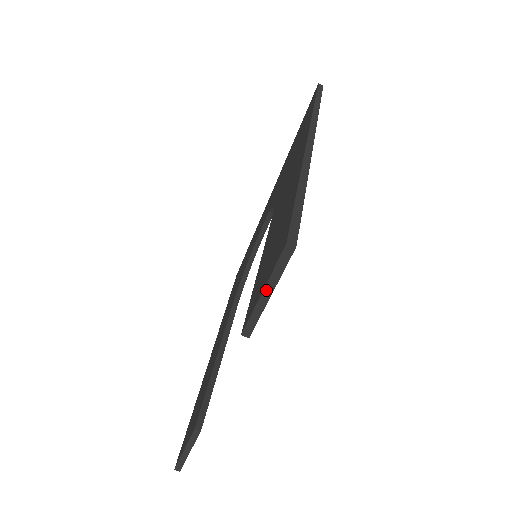
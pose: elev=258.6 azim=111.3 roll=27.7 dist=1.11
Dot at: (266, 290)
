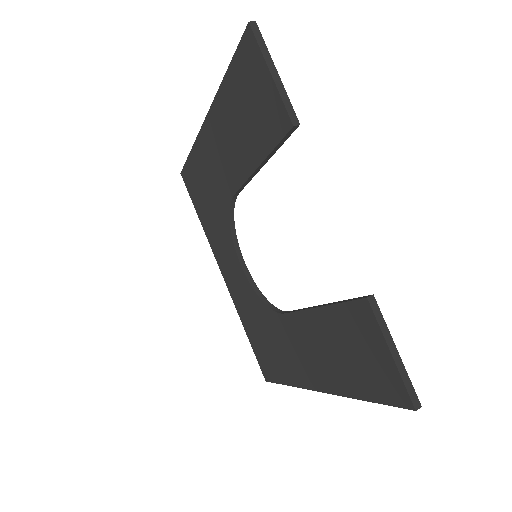
Dot at: (270, 68)
